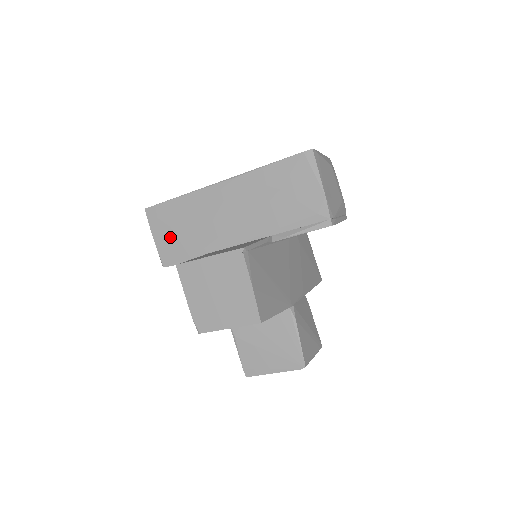
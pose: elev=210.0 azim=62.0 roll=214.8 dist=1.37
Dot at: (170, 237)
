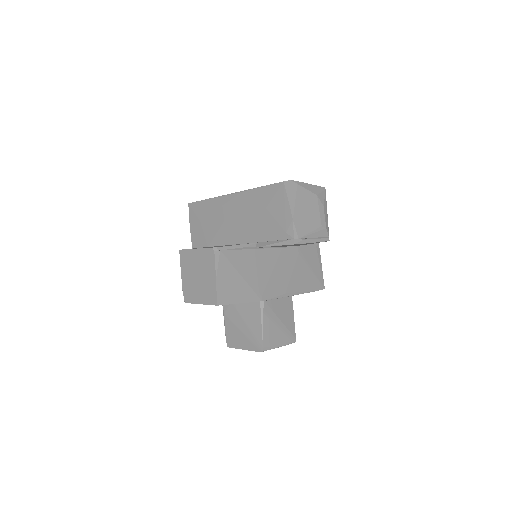
Dot at: (199, 228)
